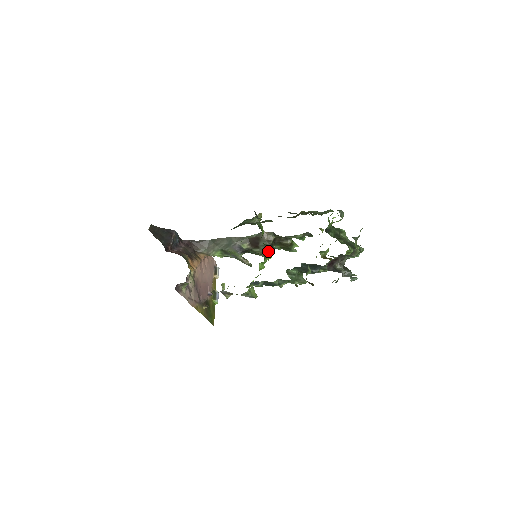
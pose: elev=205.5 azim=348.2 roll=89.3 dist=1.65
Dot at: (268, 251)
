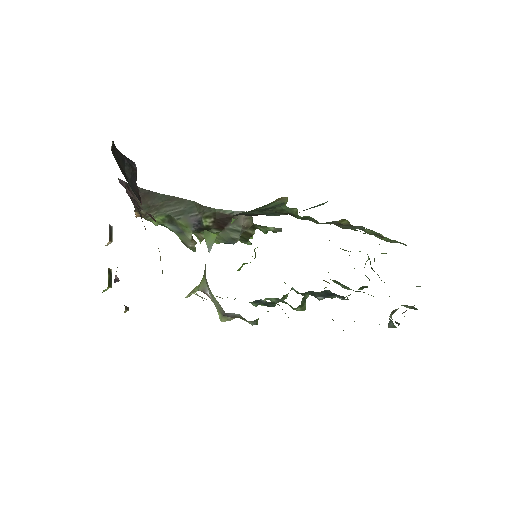
Dot at: occluded
